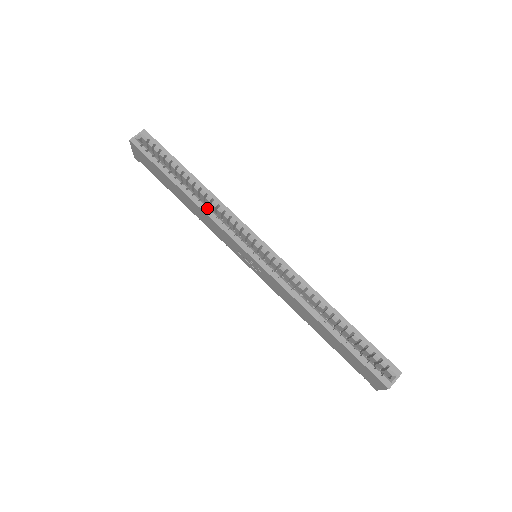
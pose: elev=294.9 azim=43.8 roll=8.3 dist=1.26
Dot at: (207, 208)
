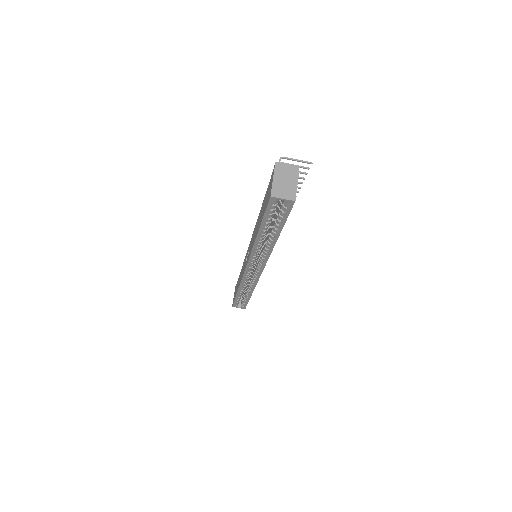
Dot at: (257, 249)
